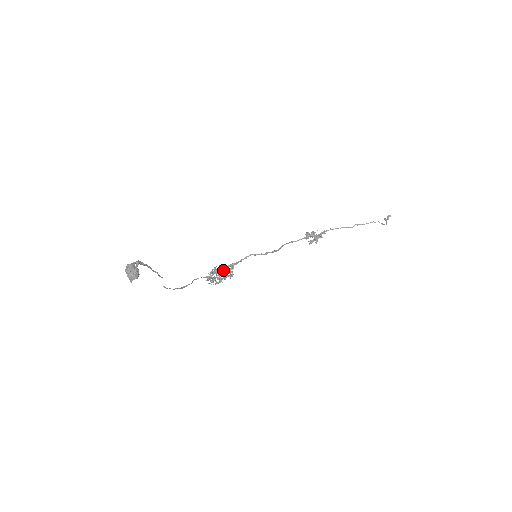
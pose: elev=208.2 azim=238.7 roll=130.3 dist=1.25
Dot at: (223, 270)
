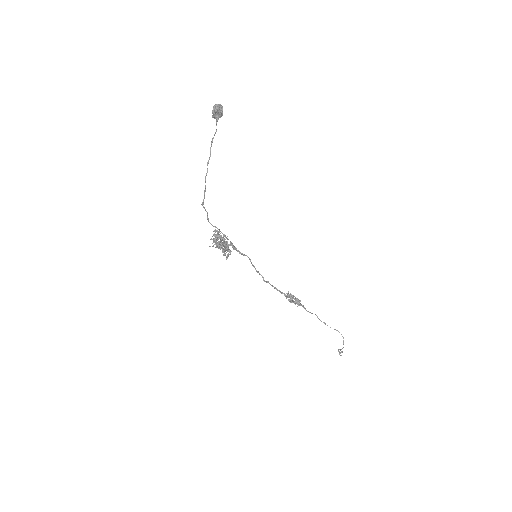
Dot at: occluded
